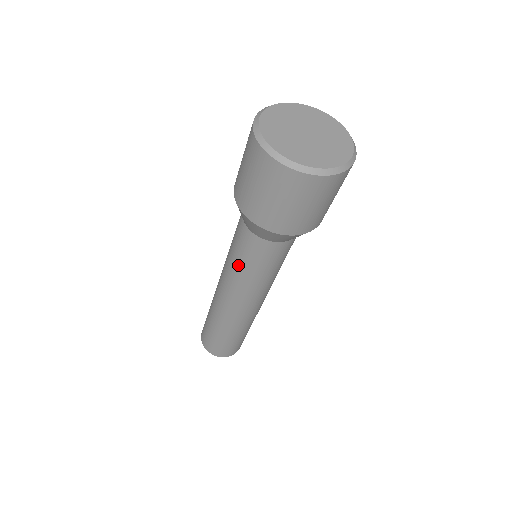
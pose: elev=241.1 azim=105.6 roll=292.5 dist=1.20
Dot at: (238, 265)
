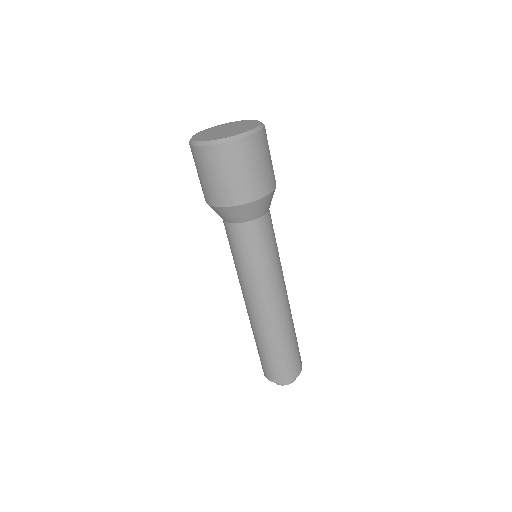
Dot at: (242, 263)
